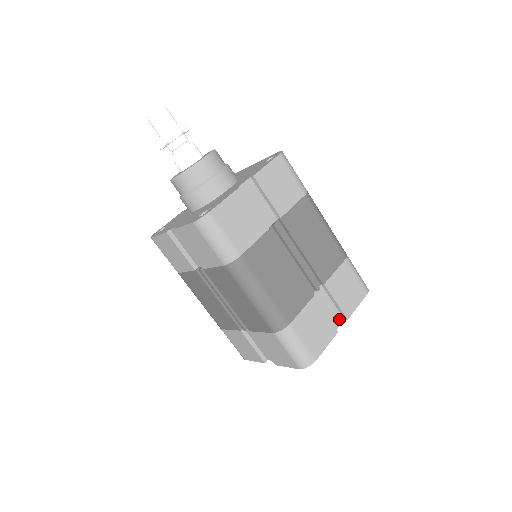
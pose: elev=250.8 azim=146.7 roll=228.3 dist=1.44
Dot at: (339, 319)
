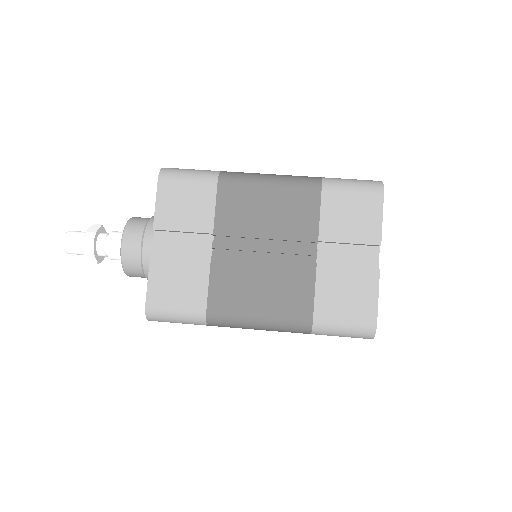
Dot at: occluded
